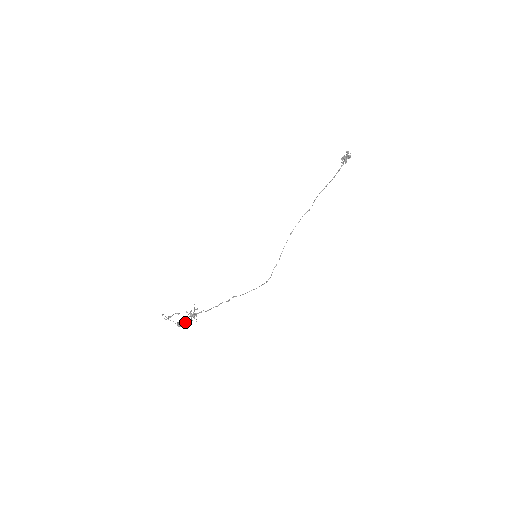
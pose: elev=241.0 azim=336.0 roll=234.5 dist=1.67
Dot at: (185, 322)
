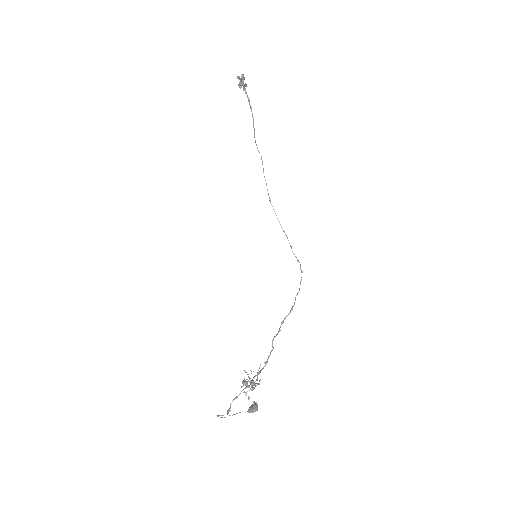
Dot at: occluded
